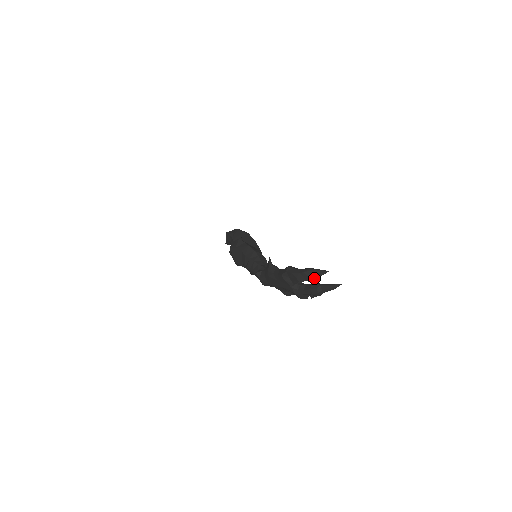
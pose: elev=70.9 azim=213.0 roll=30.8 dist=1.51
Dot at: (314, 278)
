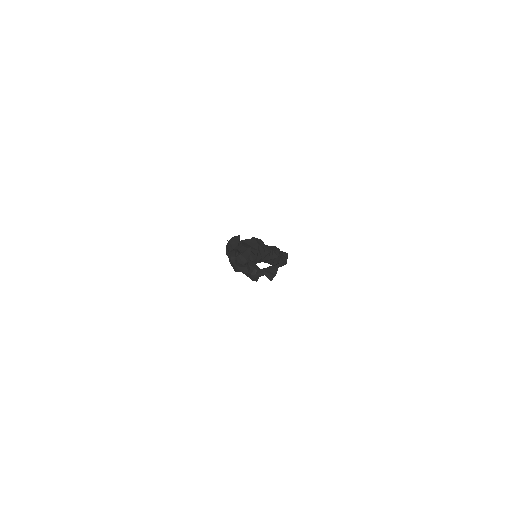
Dot at: (234, 245)
